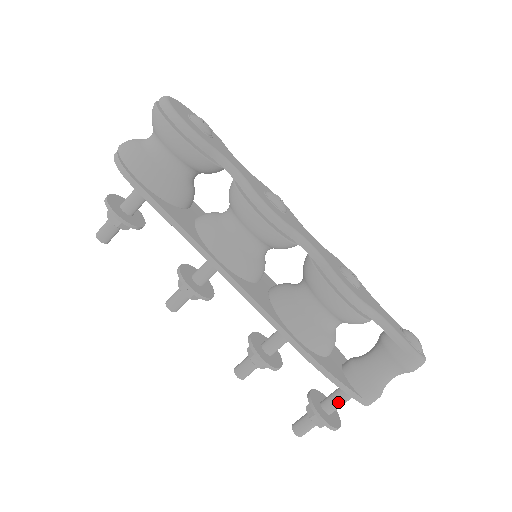
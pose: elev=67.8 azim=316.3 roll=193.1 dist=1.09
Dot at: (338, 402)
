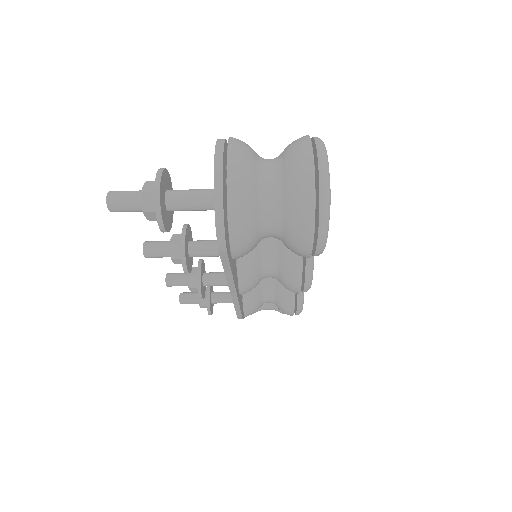
Dot at: occluded
